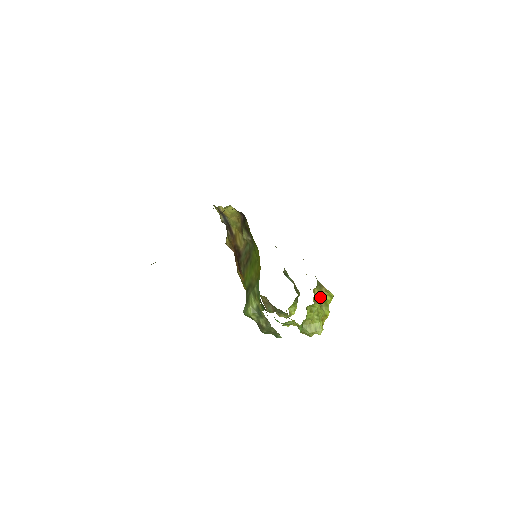
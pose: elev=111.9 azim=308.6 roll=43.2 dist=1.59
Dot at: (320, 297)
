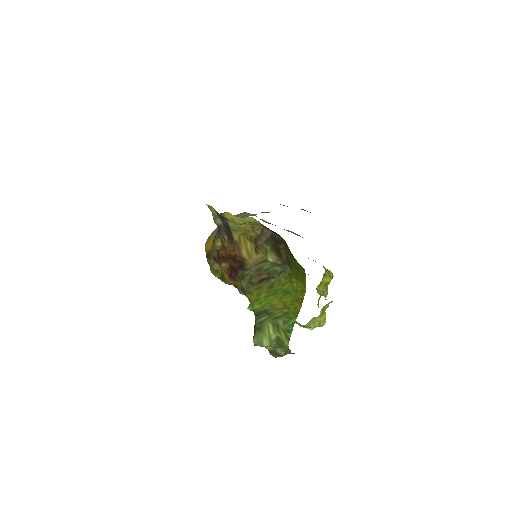
Dot at: (322, 282)
